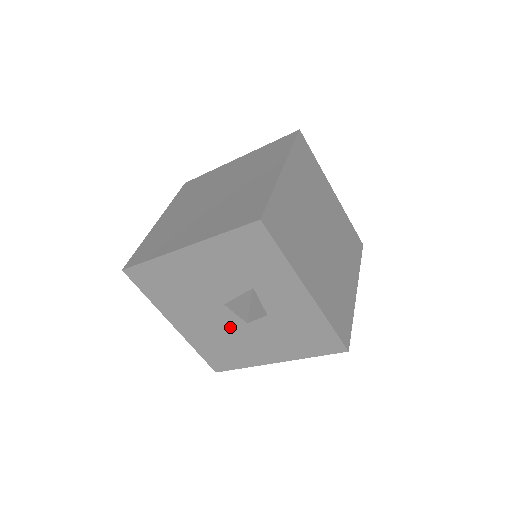
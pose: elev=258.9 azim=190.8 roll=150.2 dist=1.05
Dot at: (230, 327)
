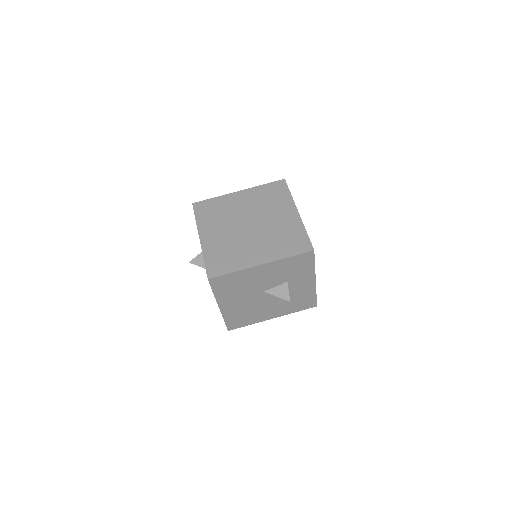
Dot at: (258, 303)
